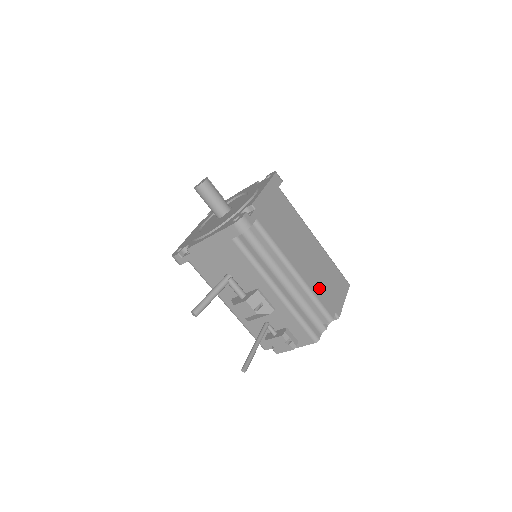
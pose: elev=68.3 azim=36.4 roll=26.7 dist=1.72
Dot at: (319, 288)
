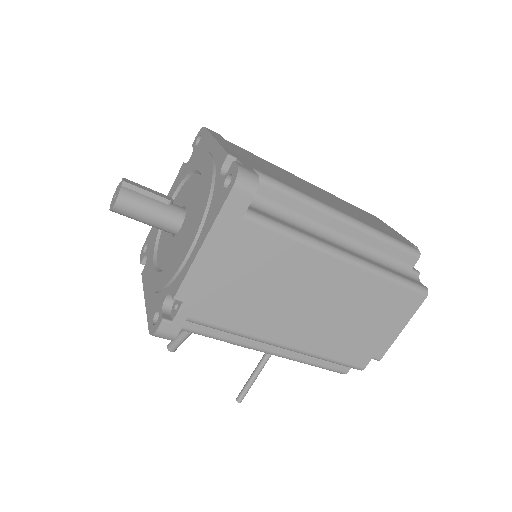
Dot at: (339, 343)
